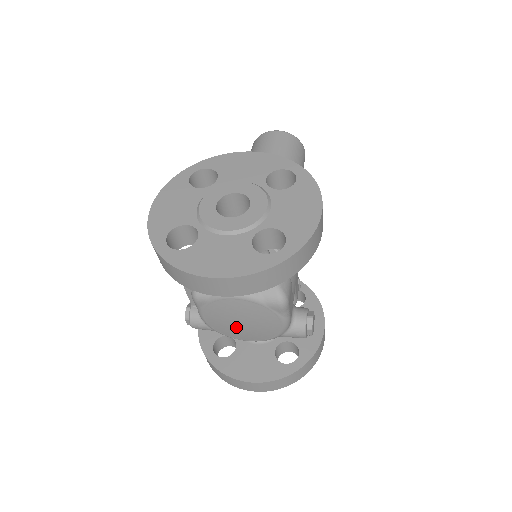
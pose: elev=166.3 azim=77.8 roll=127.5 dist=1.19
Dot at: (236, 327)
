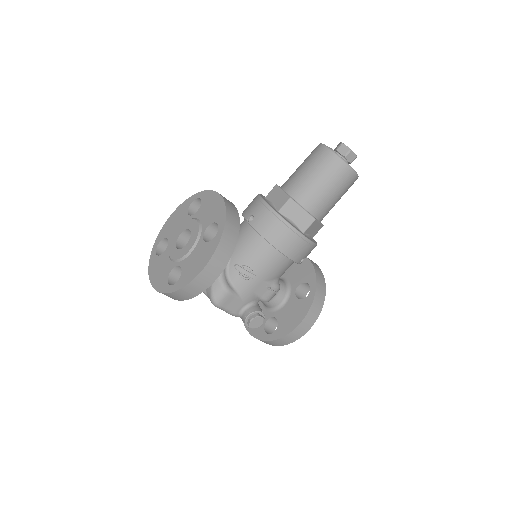
Dot at: occluded
